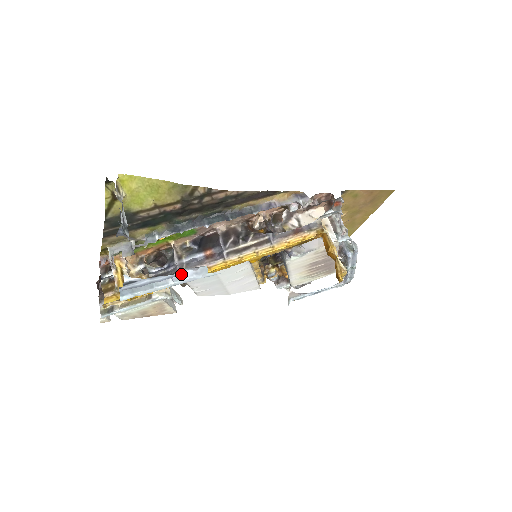
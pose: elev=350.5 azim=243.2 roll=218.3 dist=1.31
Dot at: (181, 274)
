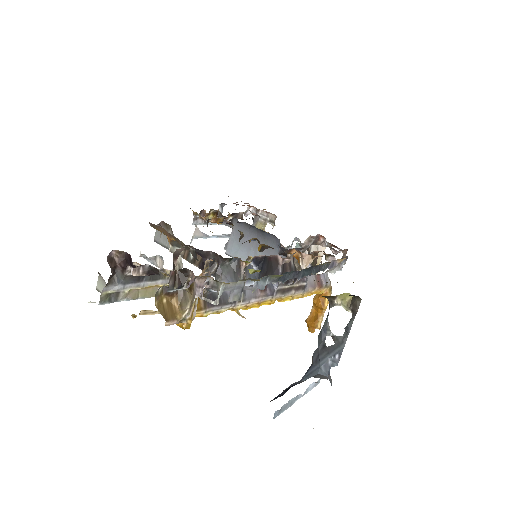
Dot at: (309, 387)
